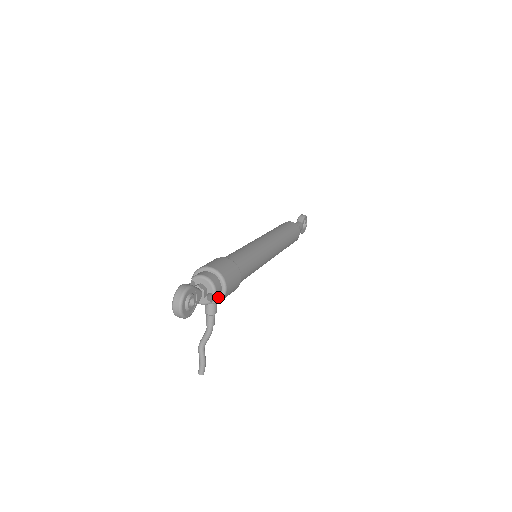
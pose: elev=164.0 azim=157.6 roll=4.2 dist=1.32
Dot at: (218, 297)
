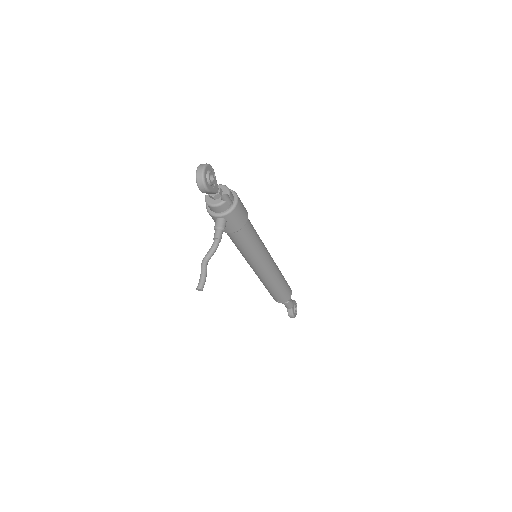
Dot at: (229, 207)
